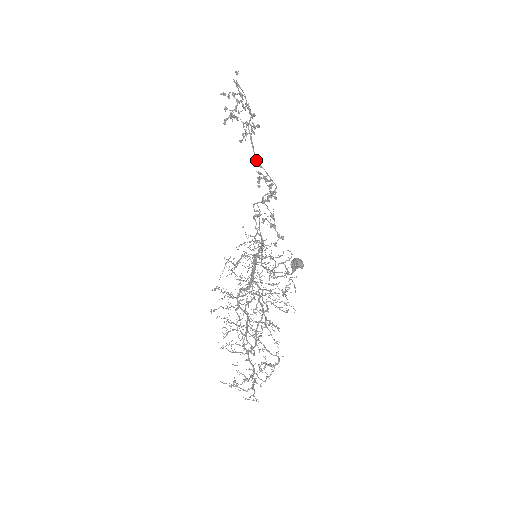
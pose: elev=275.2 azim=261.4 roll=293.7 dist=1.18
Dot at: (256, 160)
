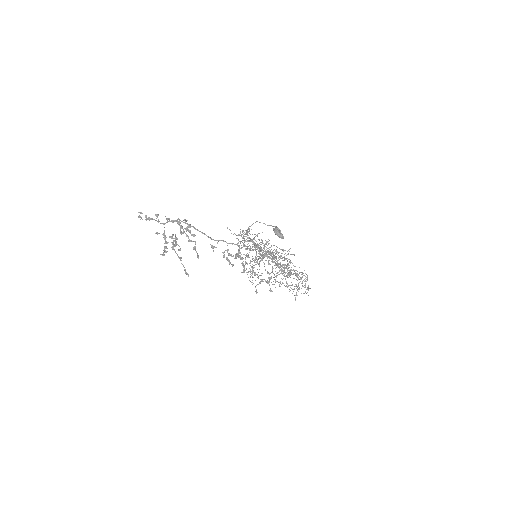
Dot at: (213, 248)
